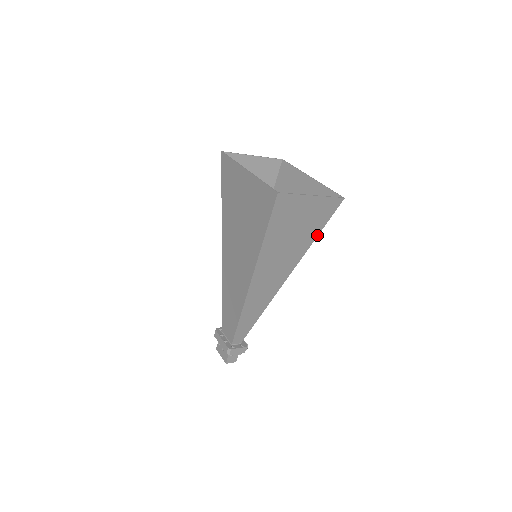
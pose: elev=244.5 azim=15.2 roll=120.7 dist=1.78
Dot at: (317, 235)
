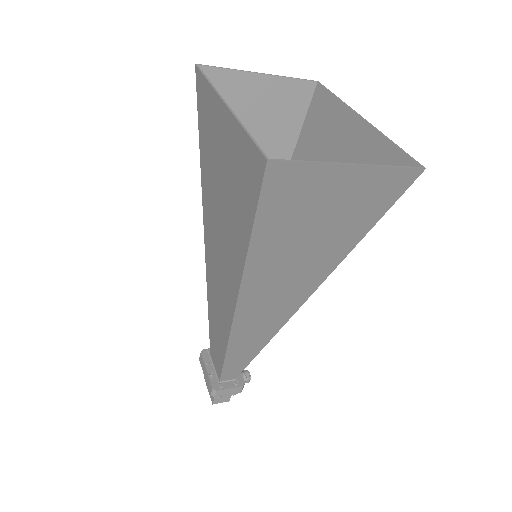
Dot at: (363, 235)
